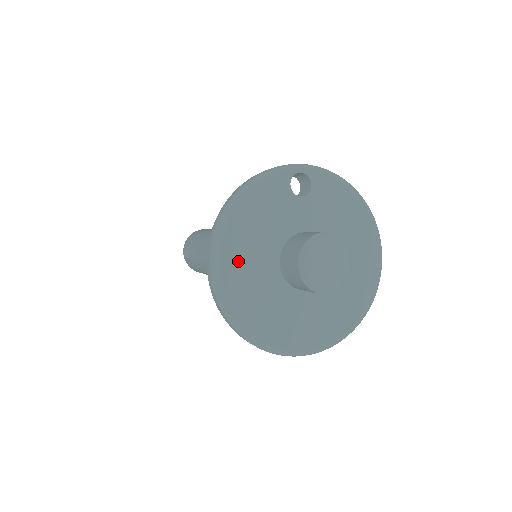
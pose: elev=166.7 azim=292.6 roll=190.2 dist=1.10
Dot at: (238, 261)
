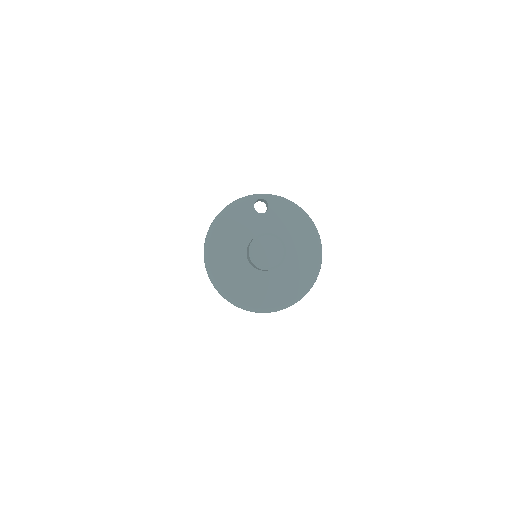
Dot at: (220, 251)
